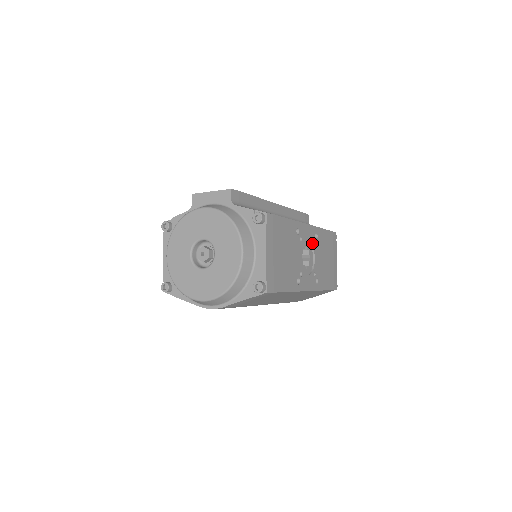
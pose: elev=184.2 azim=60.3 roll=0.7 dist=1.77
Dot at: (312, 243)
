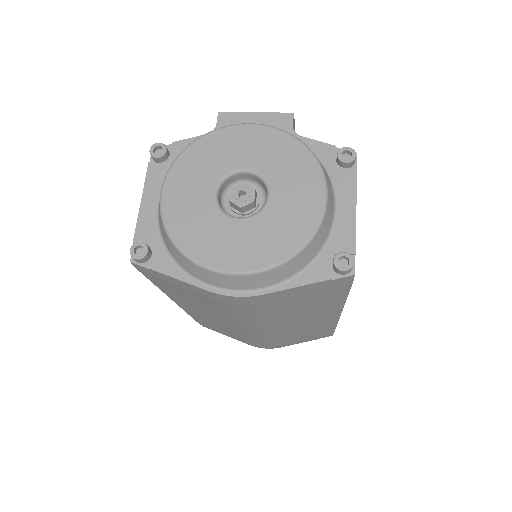
Dot at: occluded
